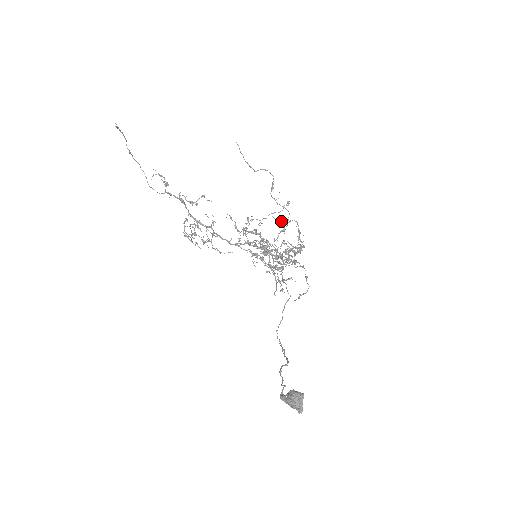
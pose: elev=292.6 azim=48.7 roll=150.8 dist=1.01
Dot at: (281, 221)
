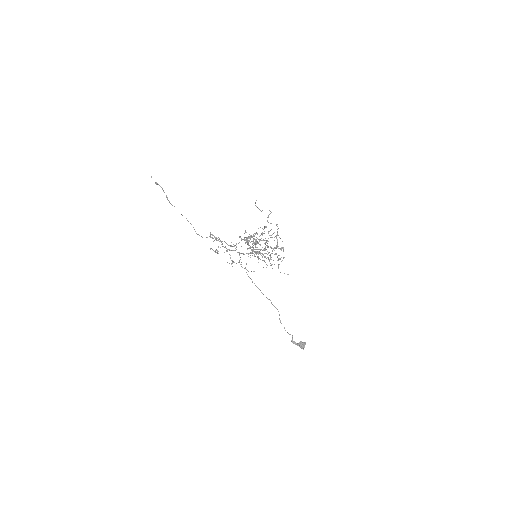
Dot at: occluded
